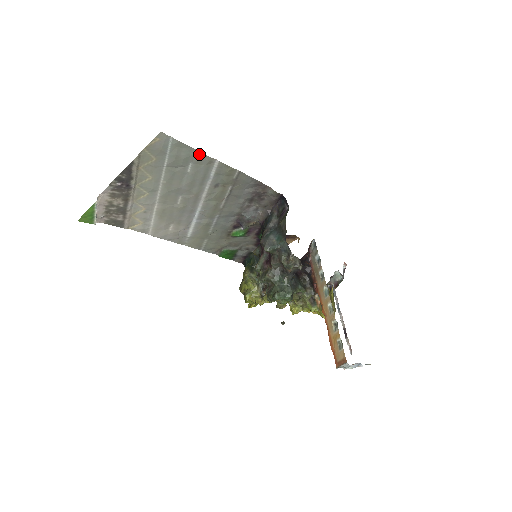
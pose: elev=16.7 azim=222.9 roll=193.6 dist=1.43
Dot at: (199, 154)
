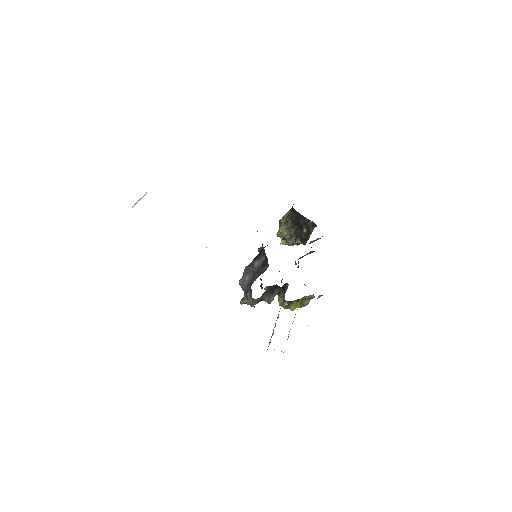
Dot at: occluded
